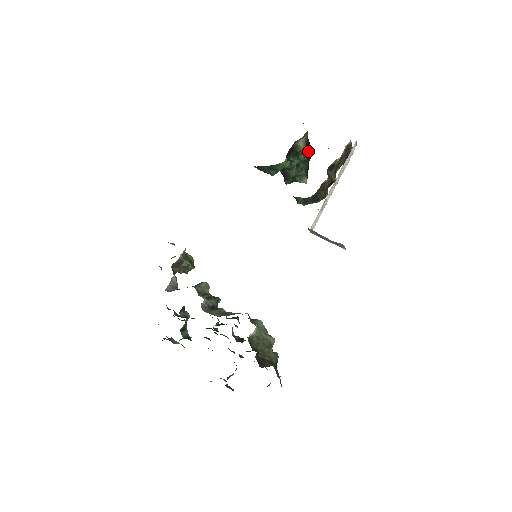
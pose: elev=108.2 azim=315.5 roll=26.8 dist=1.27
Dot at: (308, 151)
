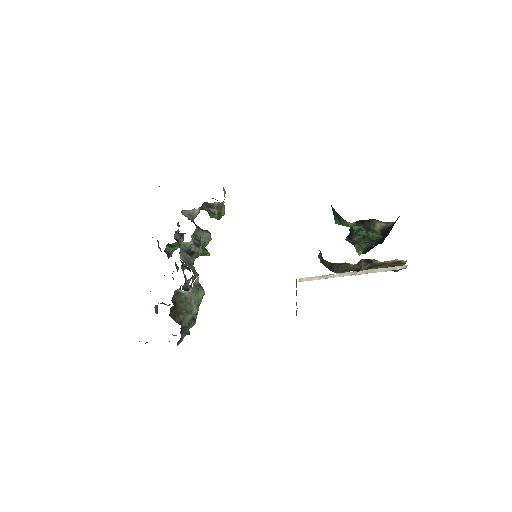
Dot at: (379, 235)
